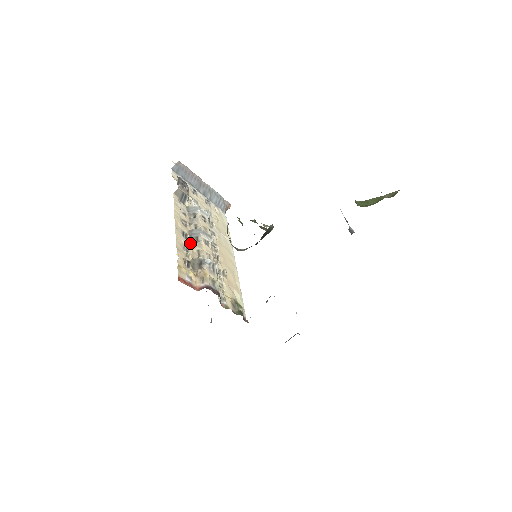
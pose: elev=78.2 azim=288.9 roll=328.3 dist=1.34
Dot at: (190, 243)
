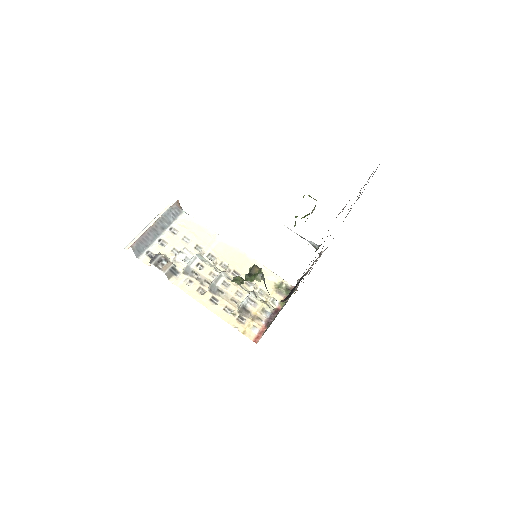
Dot at: (221, 300)
